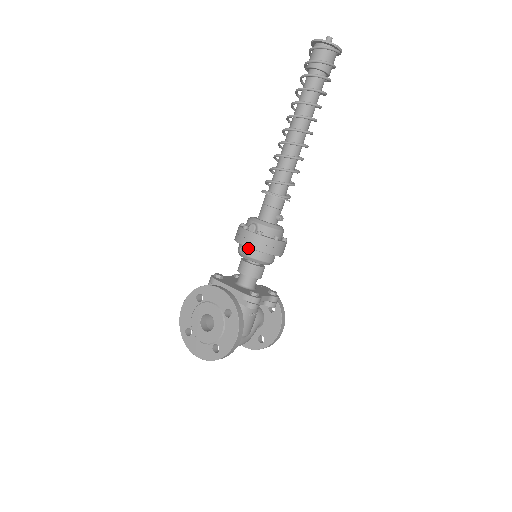
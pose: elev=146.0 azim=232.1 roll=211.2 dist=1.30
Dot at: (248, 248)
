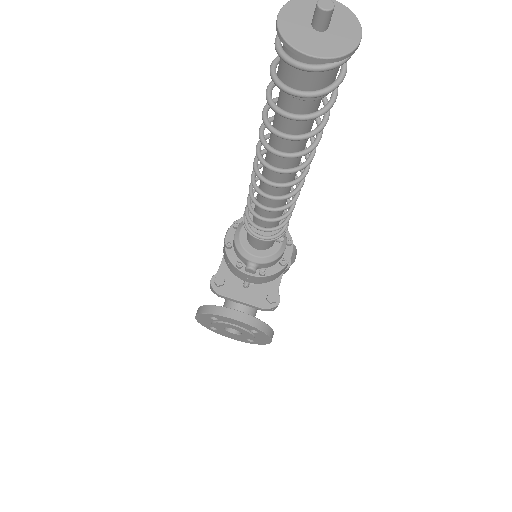
Dot at: (252, 281)
